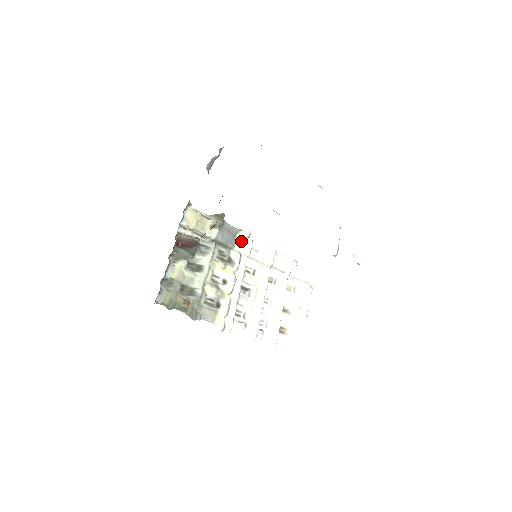
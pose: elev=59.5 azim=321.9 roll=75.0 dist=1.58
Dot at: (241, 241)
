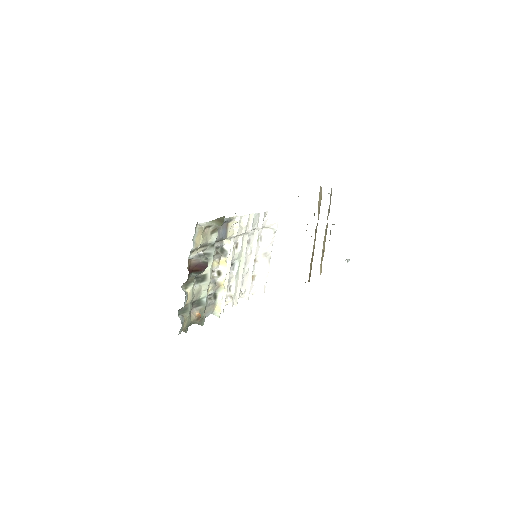
Dot at: (231, 226)
